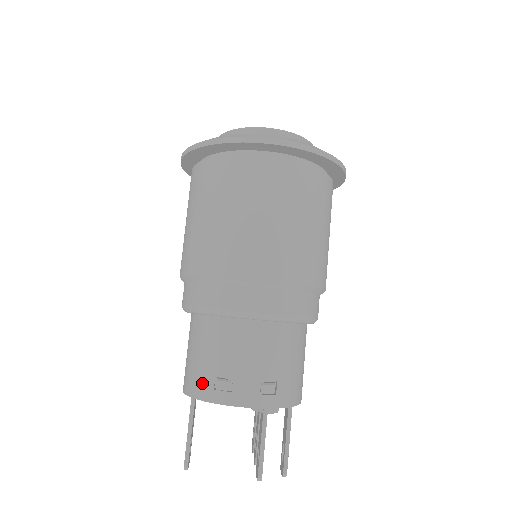
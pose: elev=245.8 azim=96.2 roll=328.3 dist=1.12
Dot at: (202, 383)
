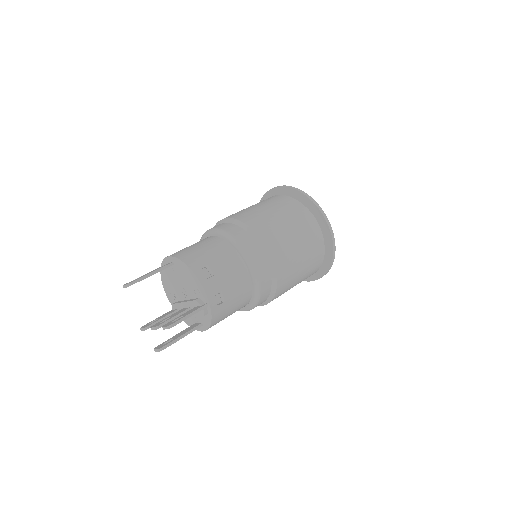
Dot at: (196, 261)
